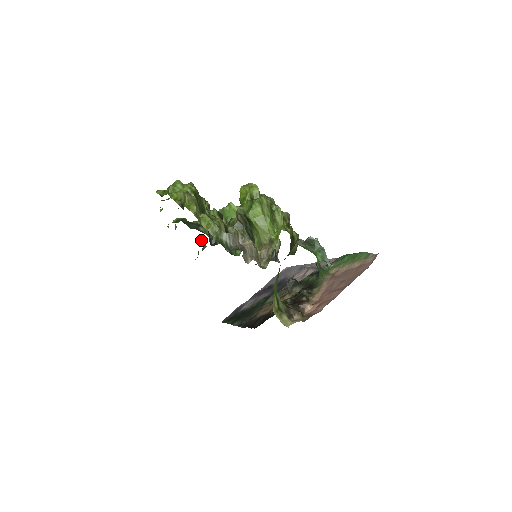
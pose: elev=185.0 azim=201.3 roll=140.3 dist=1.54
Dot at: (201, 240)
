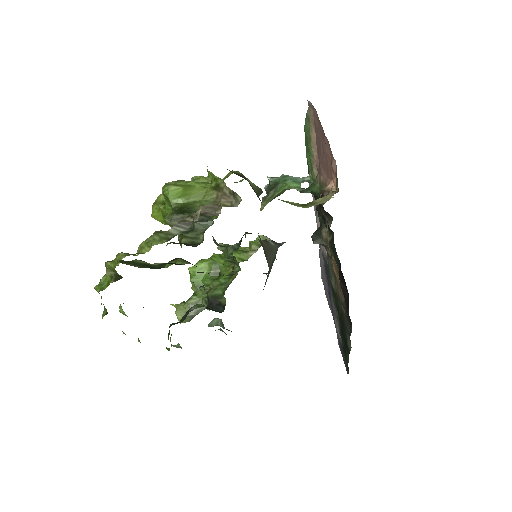
Dot at: (211, 323)
